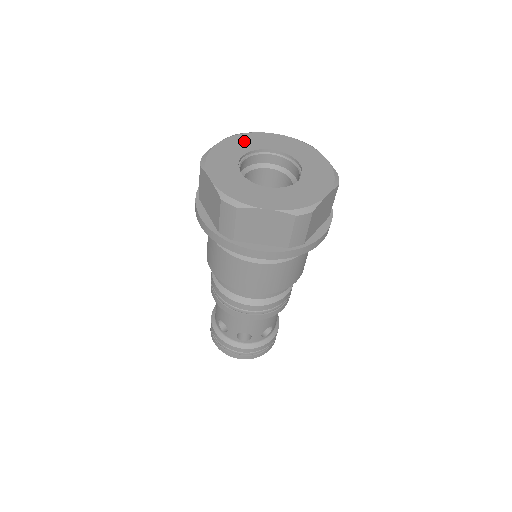
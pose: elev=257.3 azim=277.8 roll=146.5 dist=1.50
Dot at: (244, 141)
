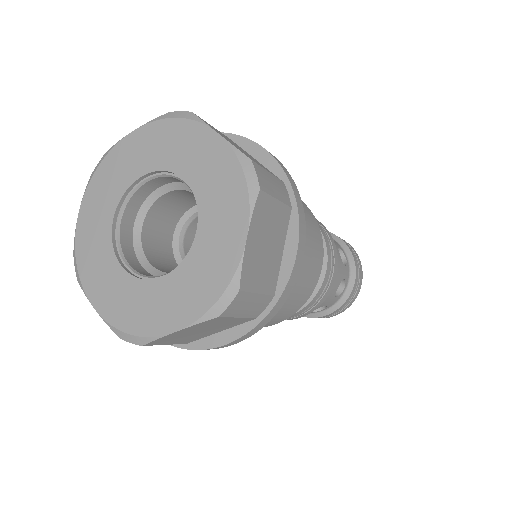
Dot at: (104, 186)
